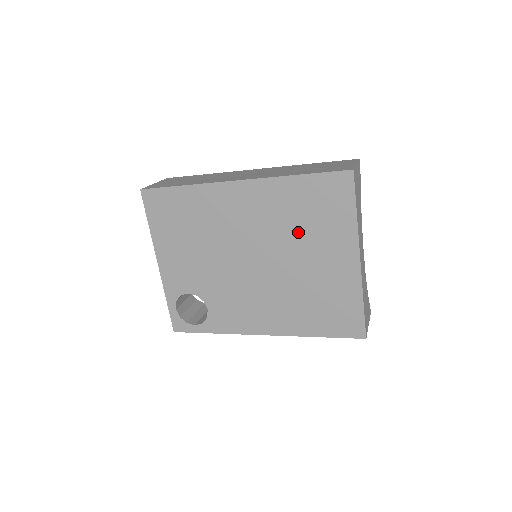
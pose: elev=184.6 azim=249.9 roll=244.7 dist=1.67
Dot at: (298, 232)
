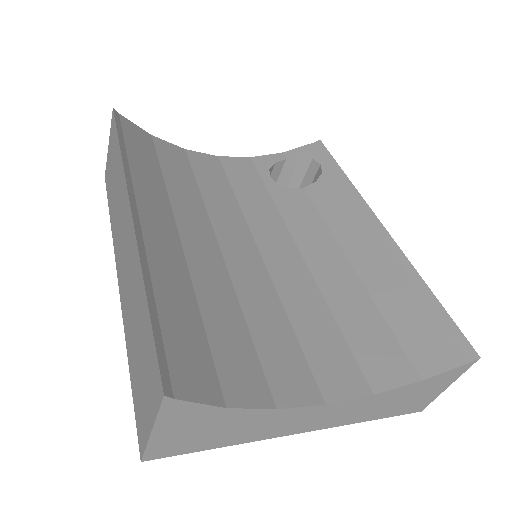
Dot at: occluded
